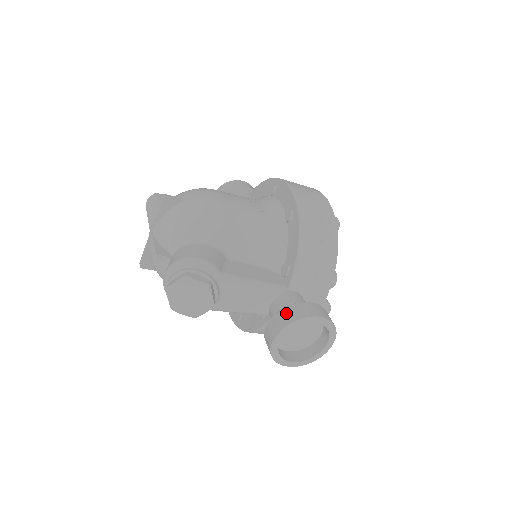
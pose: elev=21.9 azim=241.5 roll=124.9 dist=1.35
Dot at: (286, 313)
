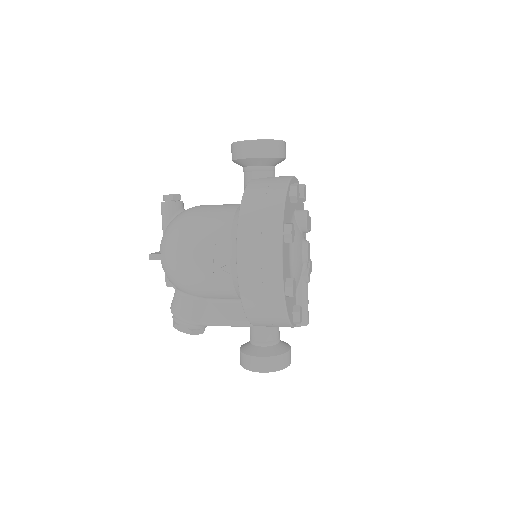
Dot at: (242, 358)
